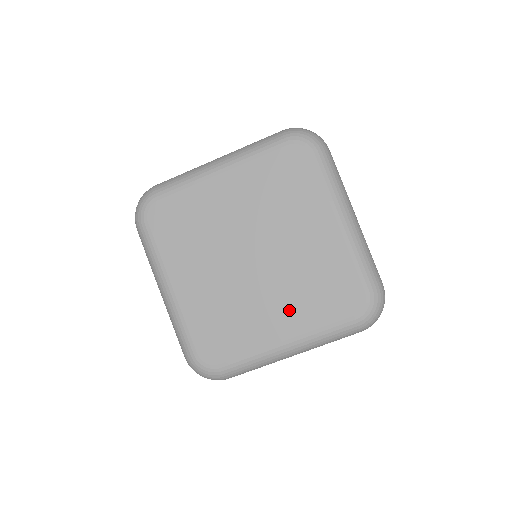
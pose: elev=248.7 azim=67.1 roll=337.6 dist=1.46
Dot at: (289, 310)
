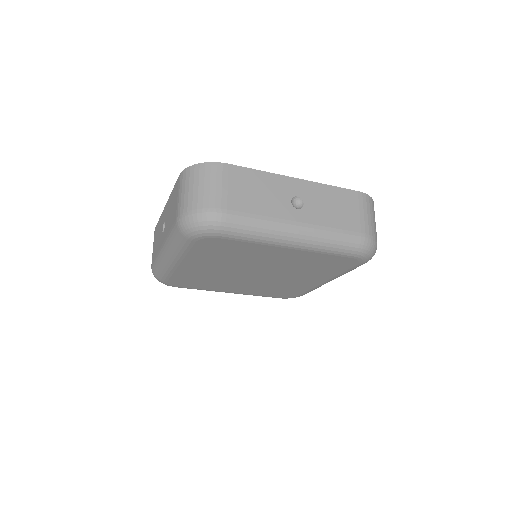
Dot at: (249, 289)
